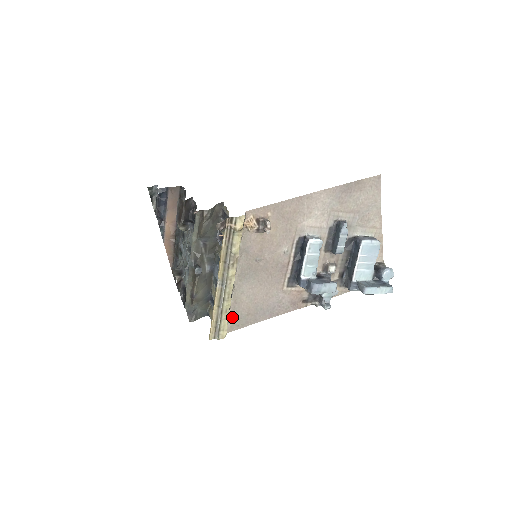
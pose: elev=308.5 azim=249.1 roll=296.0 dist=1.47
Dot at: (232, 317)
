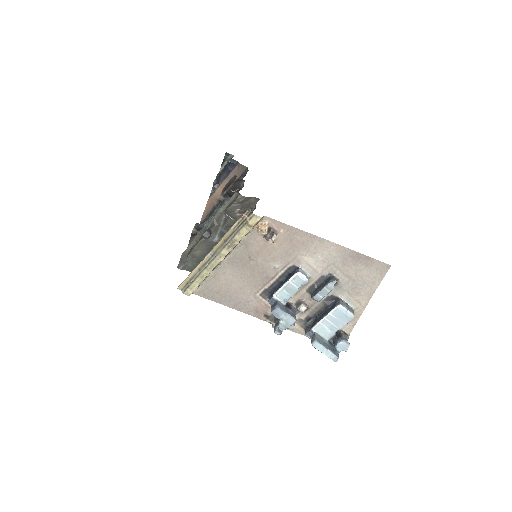
Dot at: (205, 285)
